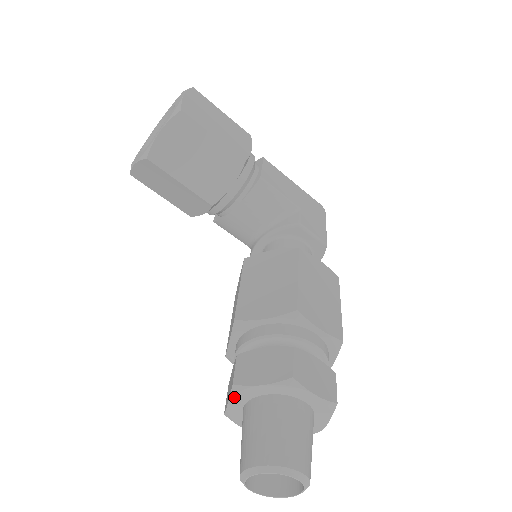
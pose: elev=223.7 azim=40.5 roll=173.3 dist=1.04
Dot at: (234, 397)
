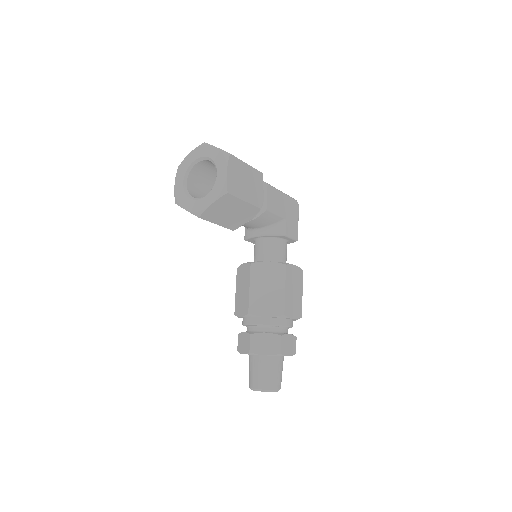
Dot at: (248, 354)
